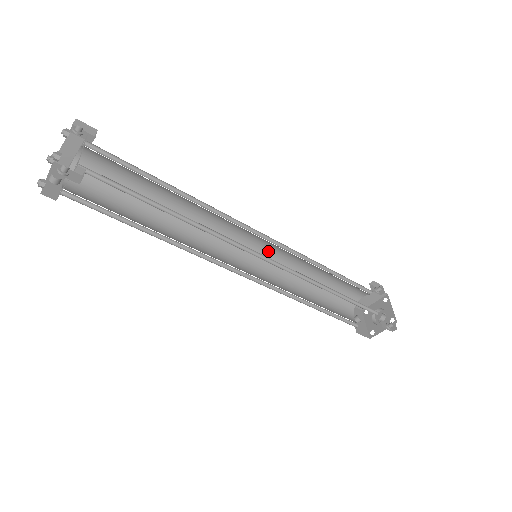
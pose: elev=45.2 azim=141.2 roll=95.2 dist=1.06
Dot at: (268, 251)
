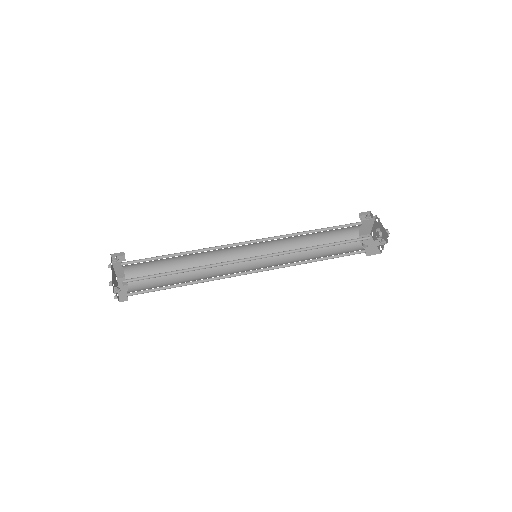
Dot at: (266, 245)
